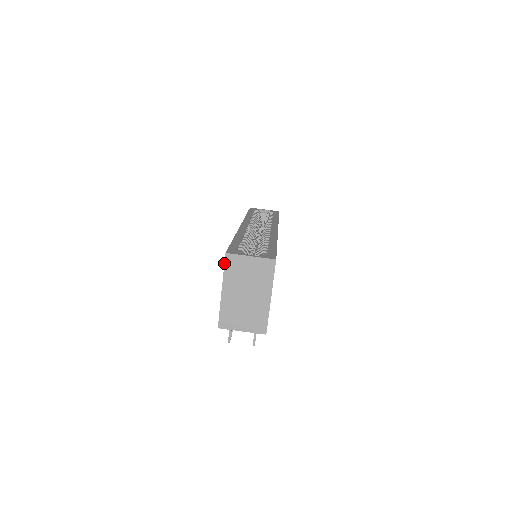
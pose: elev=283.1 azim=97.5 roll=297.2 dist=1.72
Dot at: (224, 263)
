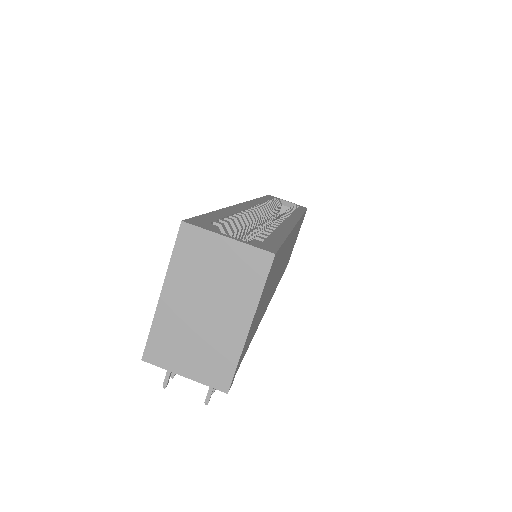
Dot at: occluded
